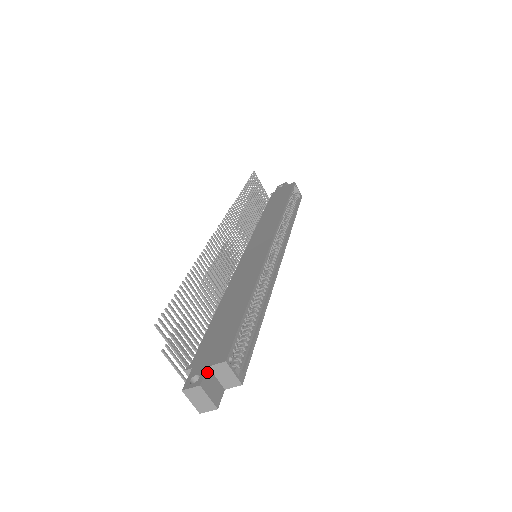
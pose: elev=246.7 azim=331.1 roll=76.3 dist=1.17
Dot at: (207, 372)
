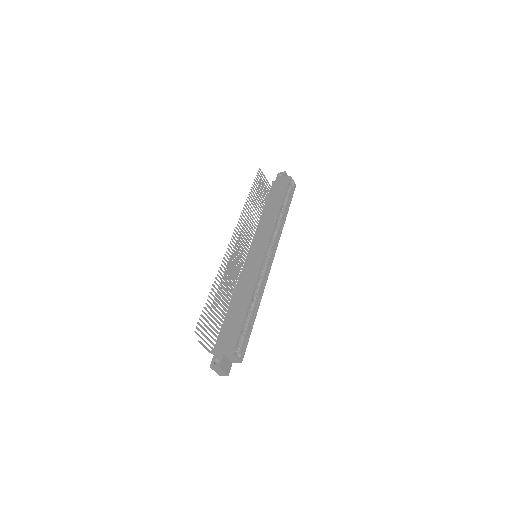
Dot at: (223, 357)
